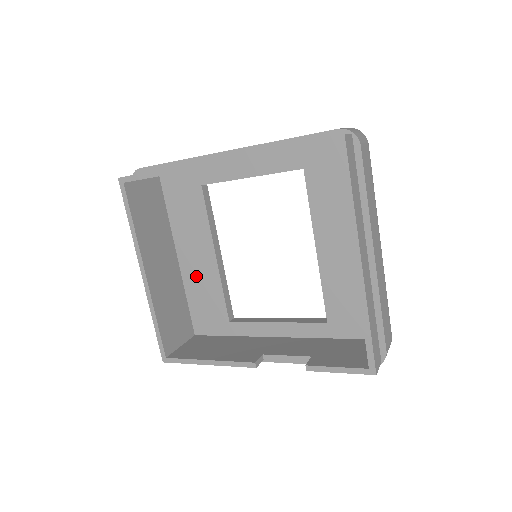
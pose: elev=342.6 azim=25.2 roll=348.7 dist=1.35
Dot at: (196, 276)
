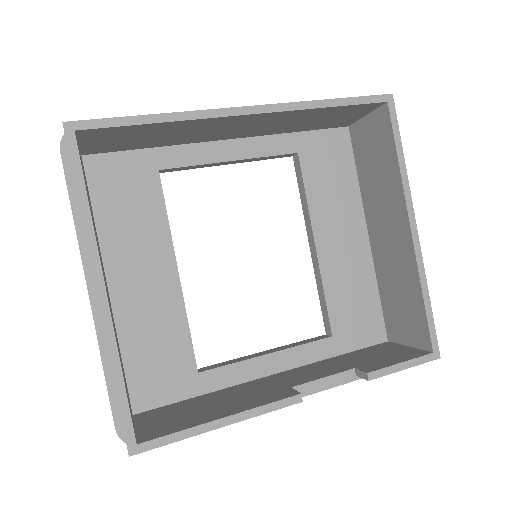
Dot at: (141, 309)
